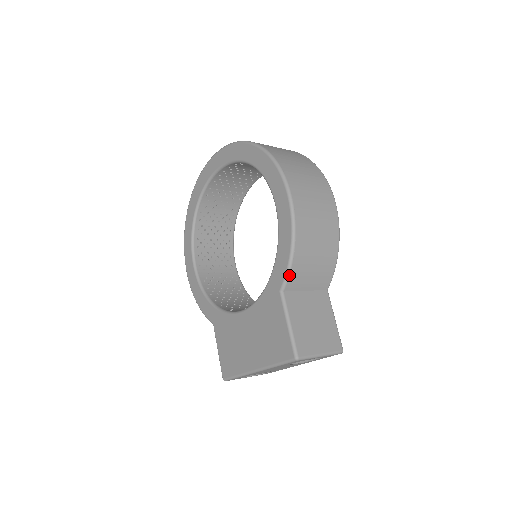
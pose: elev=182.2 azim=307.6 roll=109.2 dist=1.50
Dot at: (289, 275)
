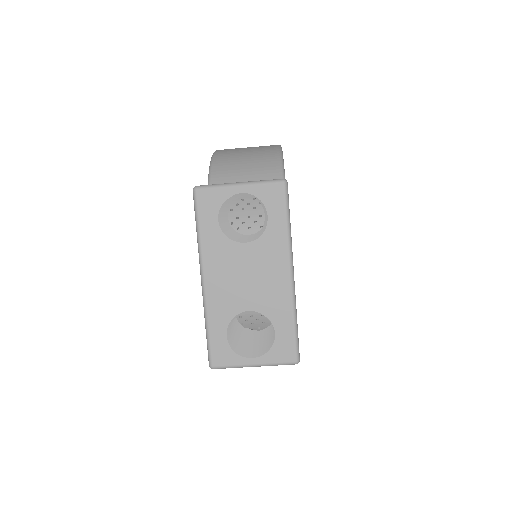
Dot at: (211, 174)
